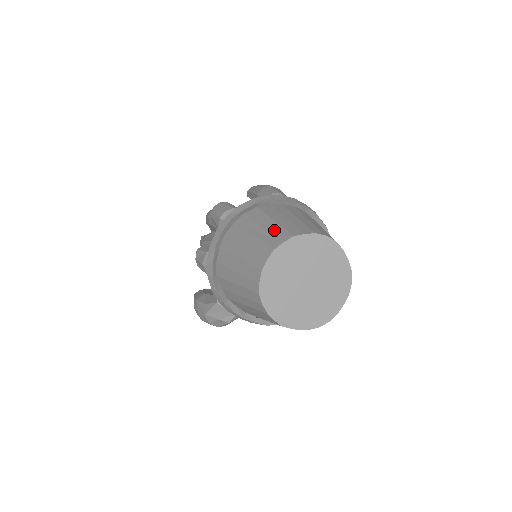
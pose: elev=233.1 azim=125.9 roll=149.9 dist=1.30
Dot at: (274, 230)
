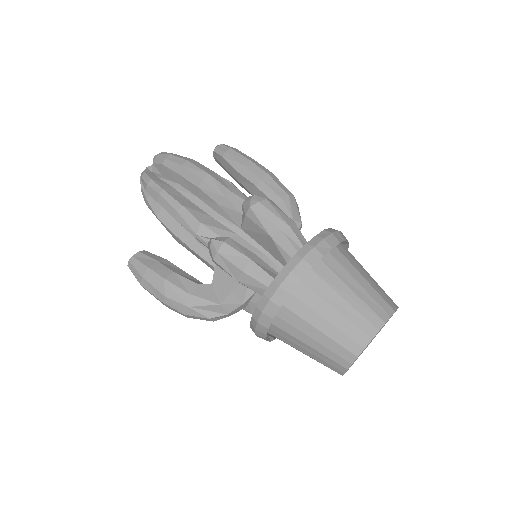
Dot at: (373, 294)
